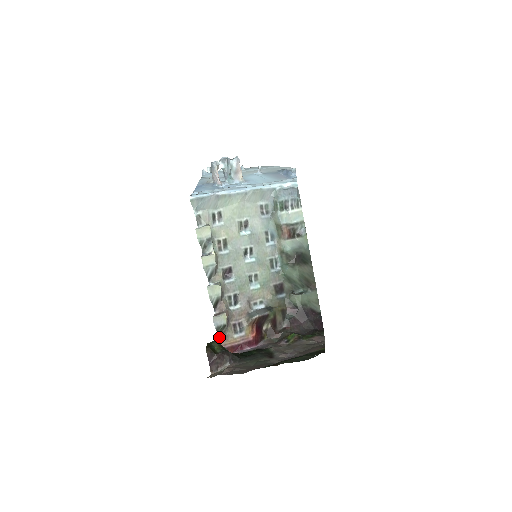
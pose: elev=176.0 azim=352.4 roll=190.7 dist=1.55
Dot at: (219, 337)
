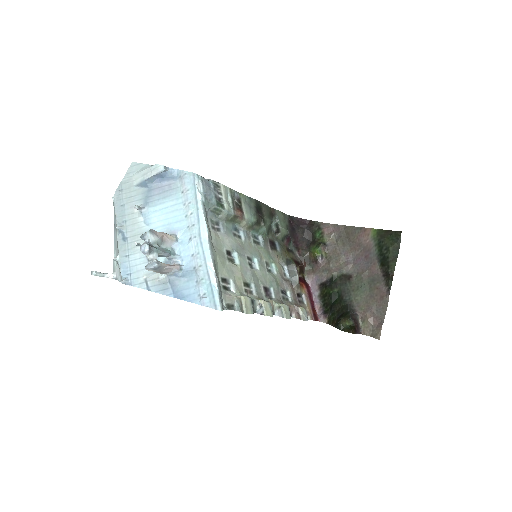
Dot at: occluded
